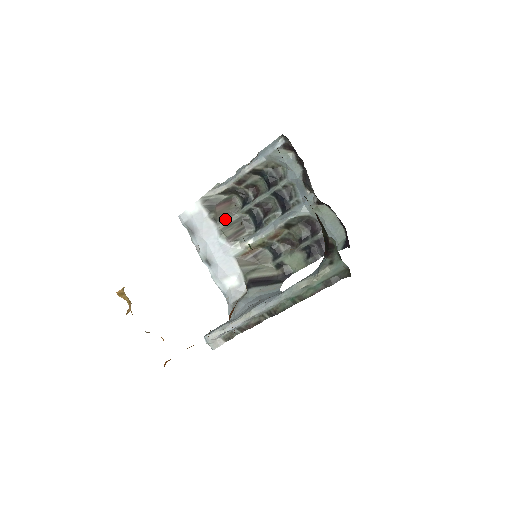
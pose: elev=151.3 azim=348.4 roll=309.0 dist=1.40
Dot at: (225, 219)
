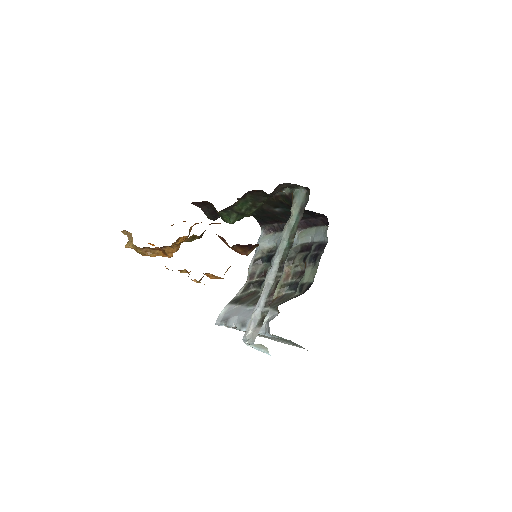
Dot at: (250, 300)
